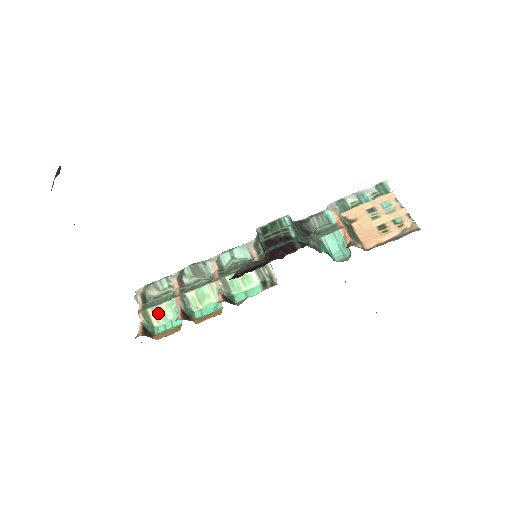
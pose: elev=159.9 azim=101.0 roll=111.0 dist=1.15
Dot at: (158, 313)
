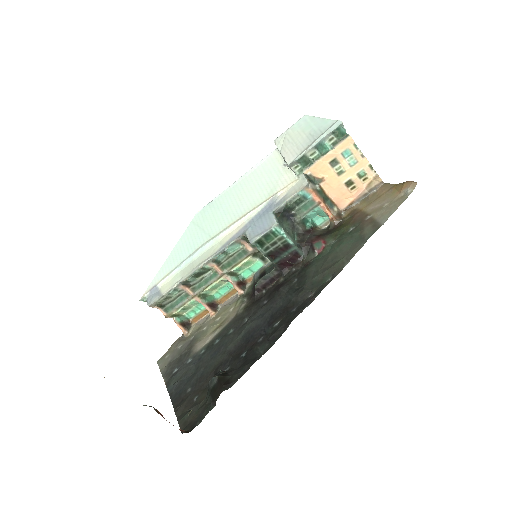
Dot at: (184, 310)
